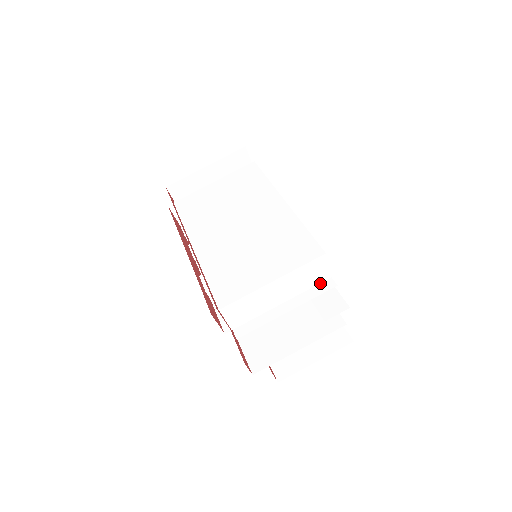
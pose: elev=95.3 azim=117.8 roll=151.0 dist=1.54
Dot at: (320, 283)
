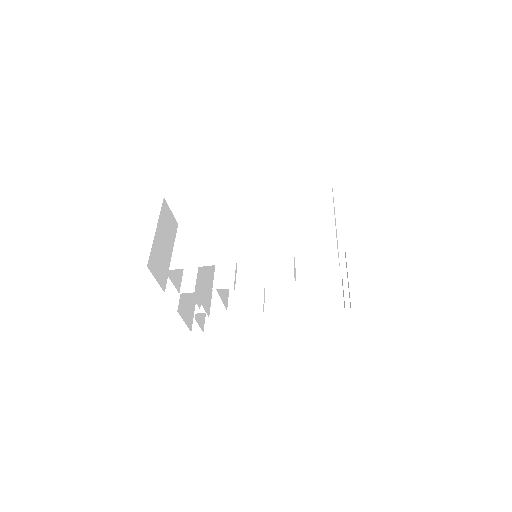
Dot at: occluded
